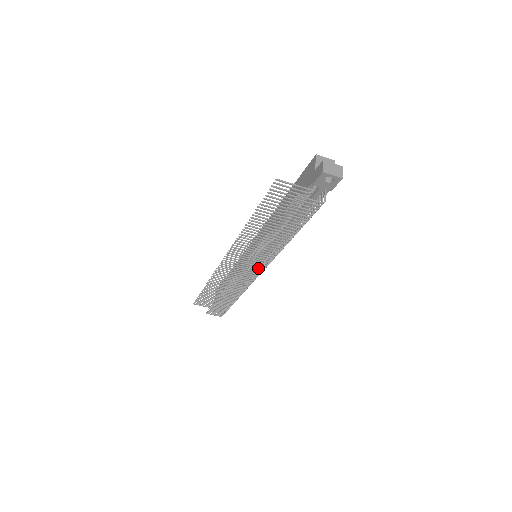
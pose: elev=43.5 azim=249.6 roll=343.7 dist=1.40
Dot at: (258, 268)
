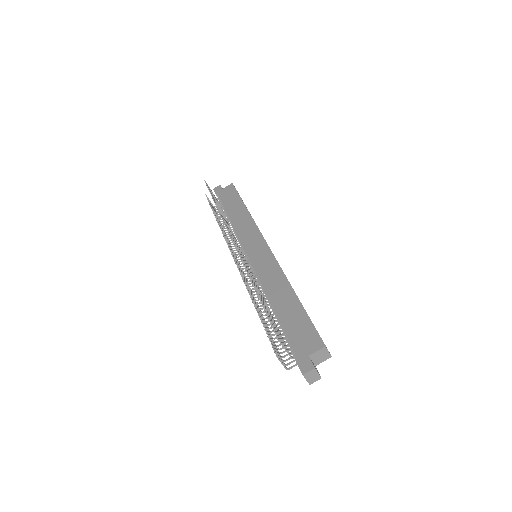
Dot at: (243, 273)
